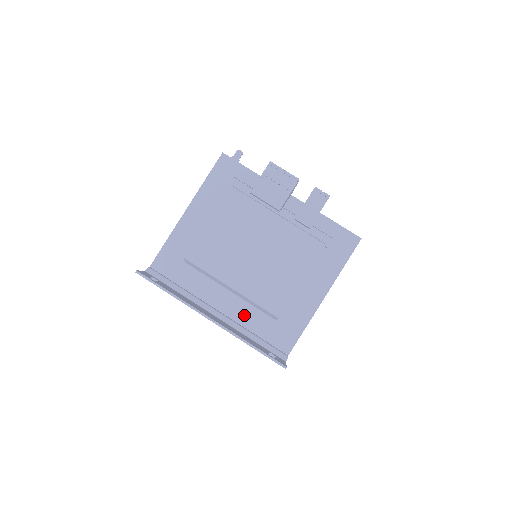
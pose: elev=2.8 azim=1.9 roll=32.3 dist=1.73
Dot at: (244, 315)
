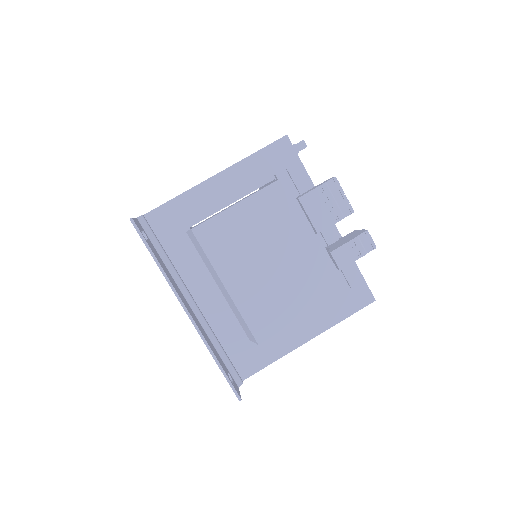
Dot at: (219, 318)
